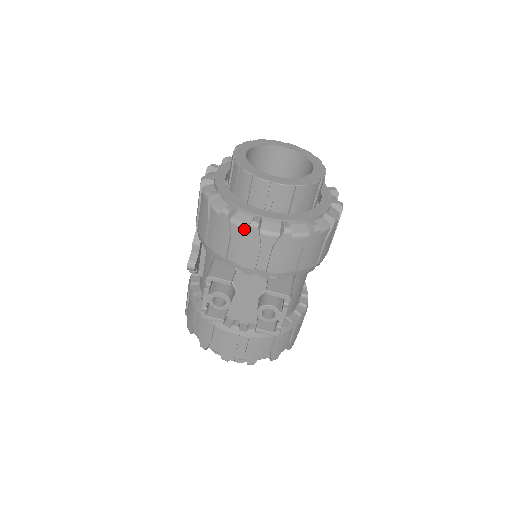
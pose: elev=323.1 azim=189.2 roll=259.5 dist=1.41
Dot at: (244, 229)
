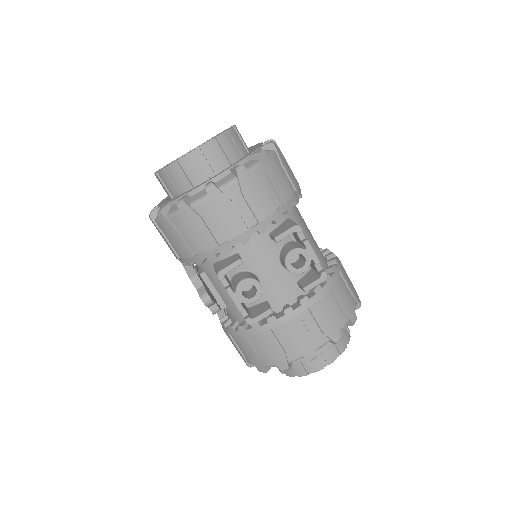
Dot at: (206, 200)
